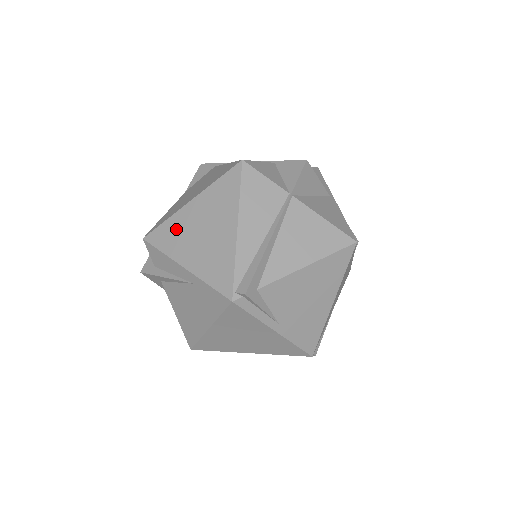
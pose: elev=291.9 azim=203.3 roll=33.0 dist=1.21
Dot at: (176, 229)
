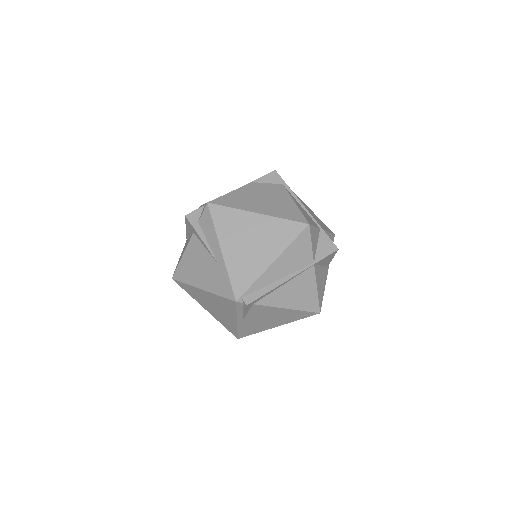
Dot at: (235, 221)
